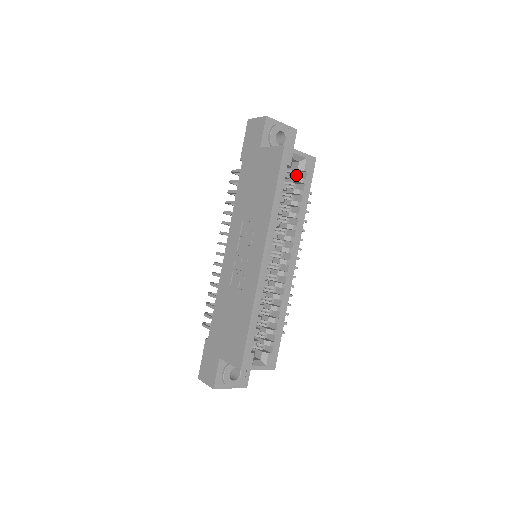
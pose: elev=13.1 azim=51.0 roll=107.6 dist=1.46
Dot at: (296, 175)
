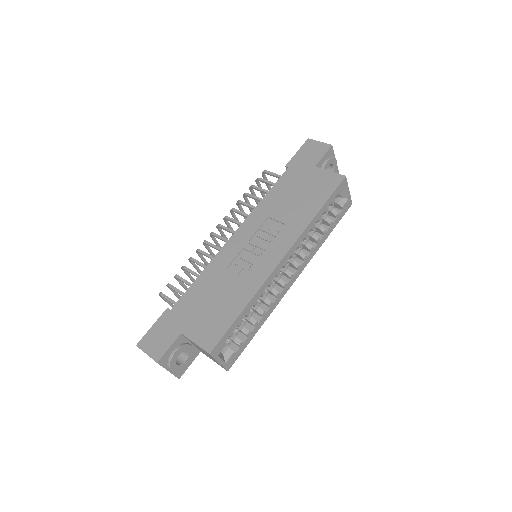
Dot at: (332, 207)
